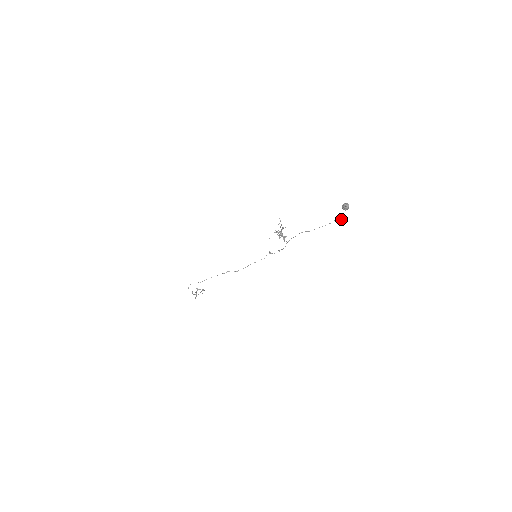
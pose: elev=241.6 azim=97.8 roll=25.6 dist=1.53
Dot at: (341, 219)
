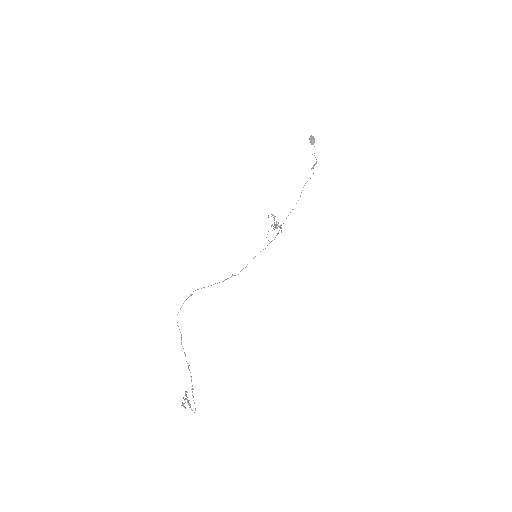
Dot at: (316, 163)
